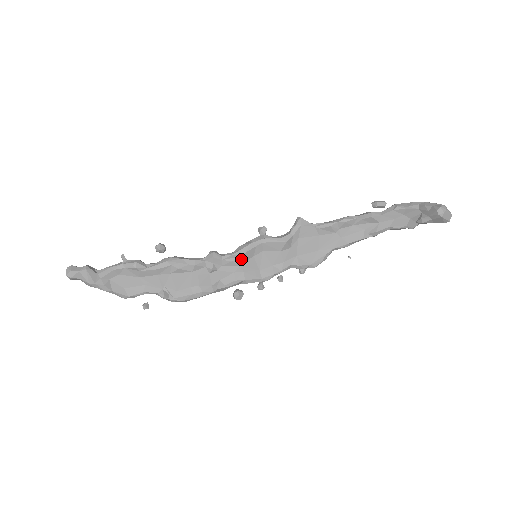
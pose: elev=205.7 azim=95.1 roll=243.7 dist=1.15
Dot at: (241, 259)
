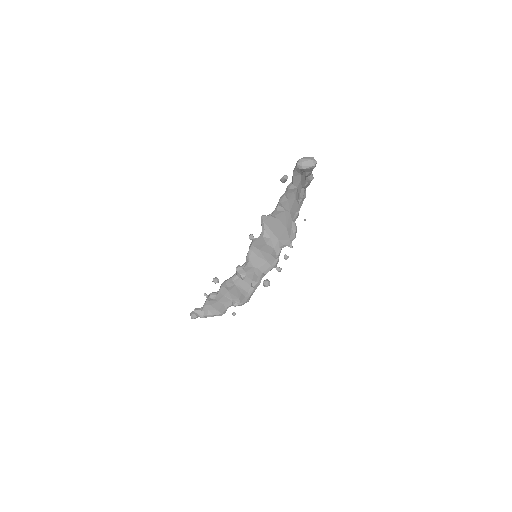
Dot at: (251, 263)
